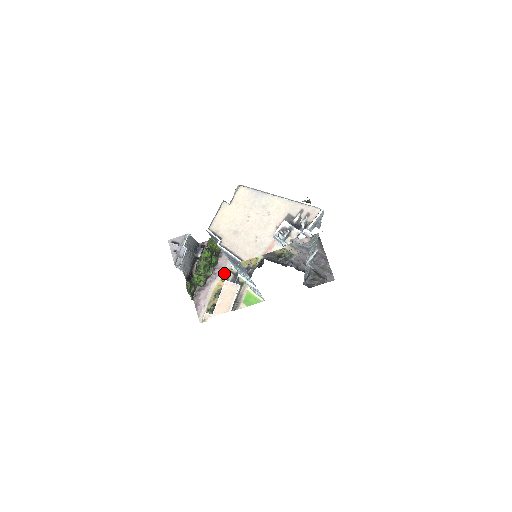
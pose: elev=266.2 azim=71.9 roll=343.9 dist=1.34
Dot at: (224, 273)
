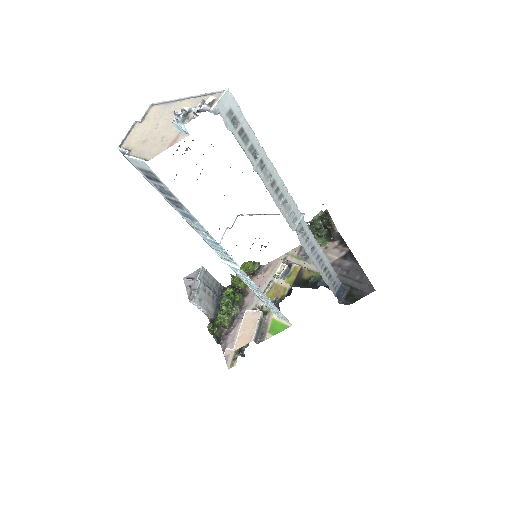
Dot at: occluded
